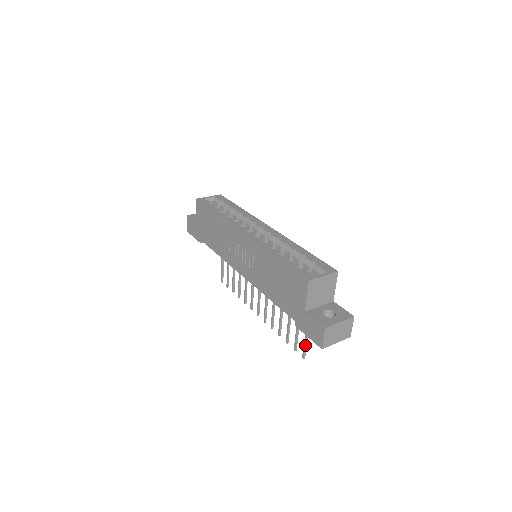
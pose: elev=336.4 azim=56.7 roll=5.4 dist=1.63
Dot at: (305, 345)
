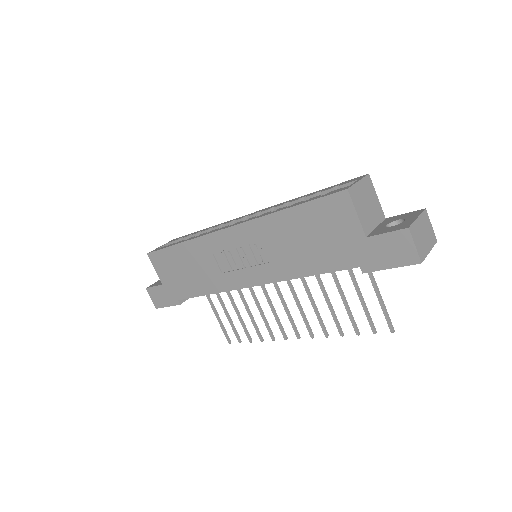
Dot at: (385, 310)
